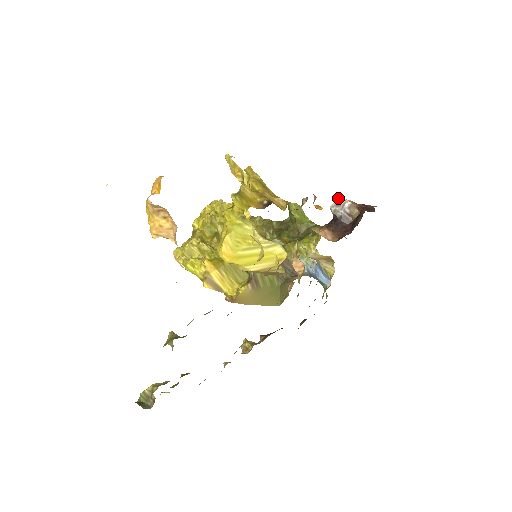
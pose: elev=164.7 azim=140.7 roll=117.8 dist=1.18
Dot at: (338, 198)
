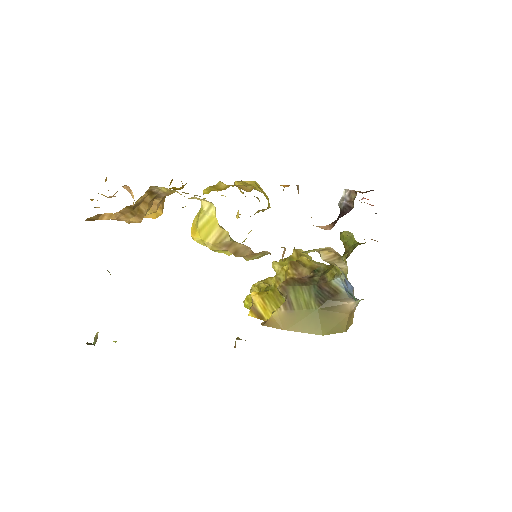
Dot at: (343, 192)
